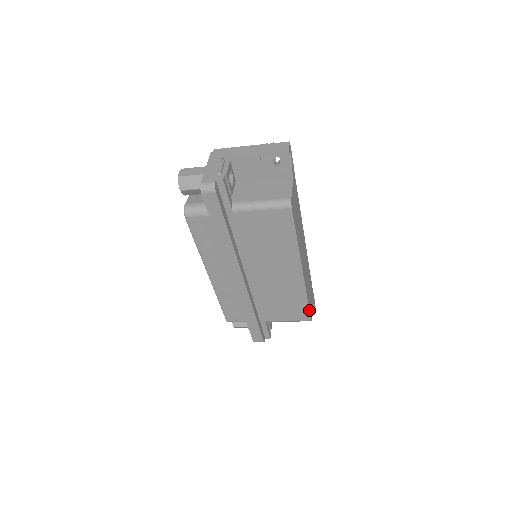
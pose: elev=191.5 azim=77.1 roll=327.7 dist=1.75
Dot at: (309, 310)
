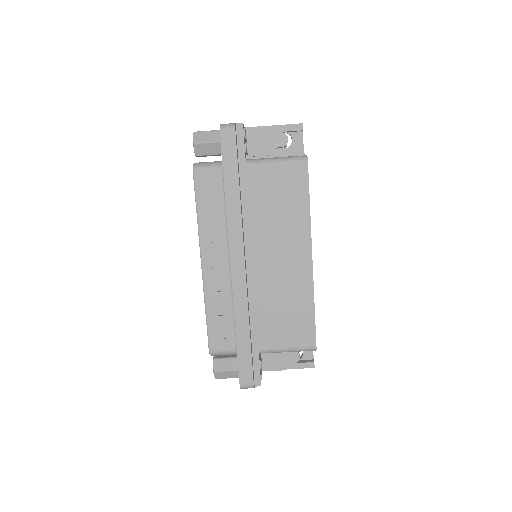
Dot at: (315, 326)
